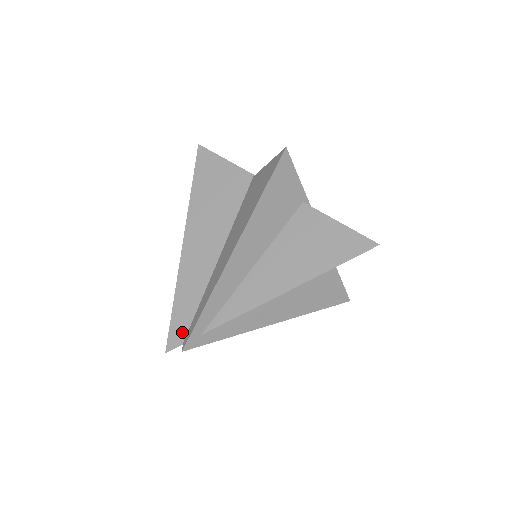
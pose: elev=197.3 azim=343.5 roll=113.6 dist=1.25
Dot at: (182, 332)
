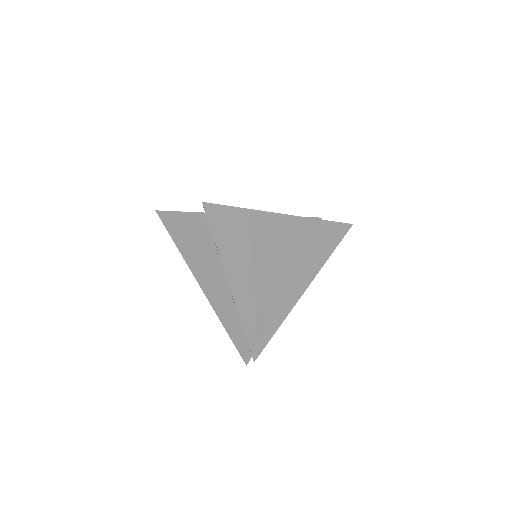
Dot at: (246, 348)
